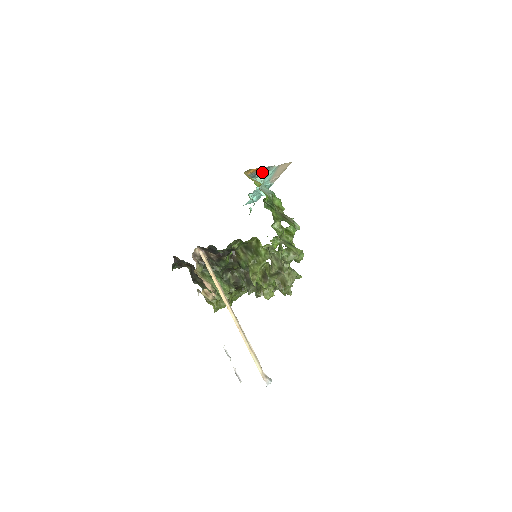
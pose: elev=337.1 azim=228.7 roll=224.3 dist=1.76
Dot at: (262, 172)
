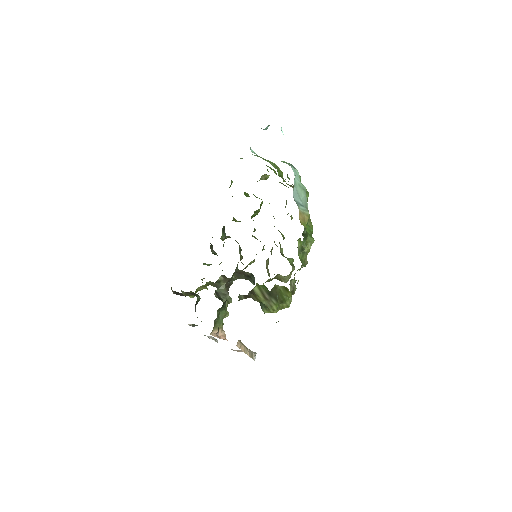
Dot at: occluded
